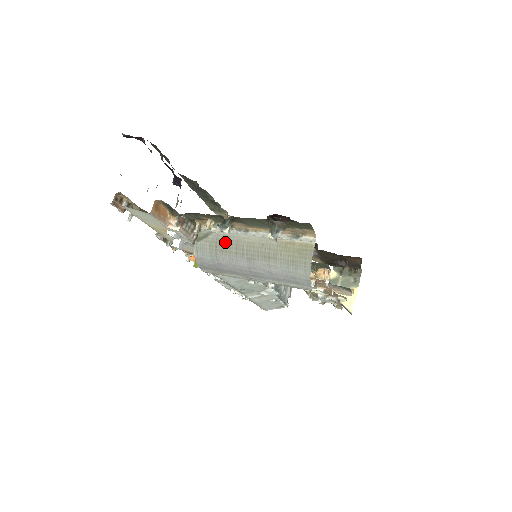
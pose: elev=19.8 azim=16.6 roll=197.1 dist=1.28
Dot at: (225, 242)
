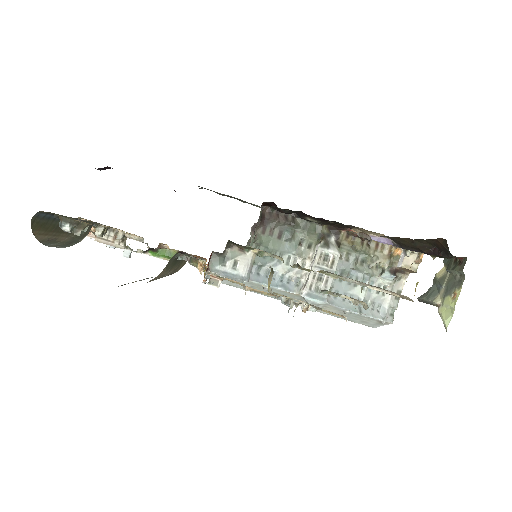
Dot at: occluded
